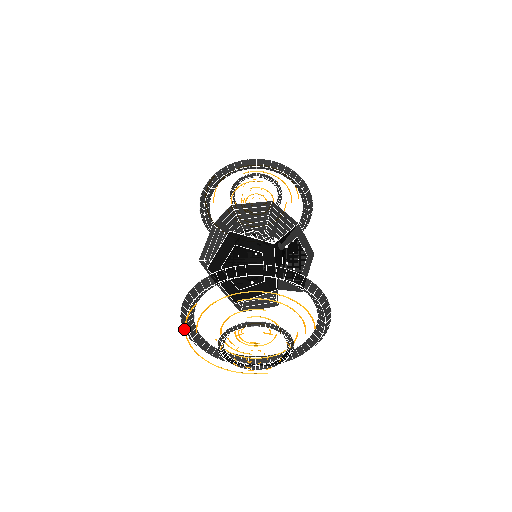
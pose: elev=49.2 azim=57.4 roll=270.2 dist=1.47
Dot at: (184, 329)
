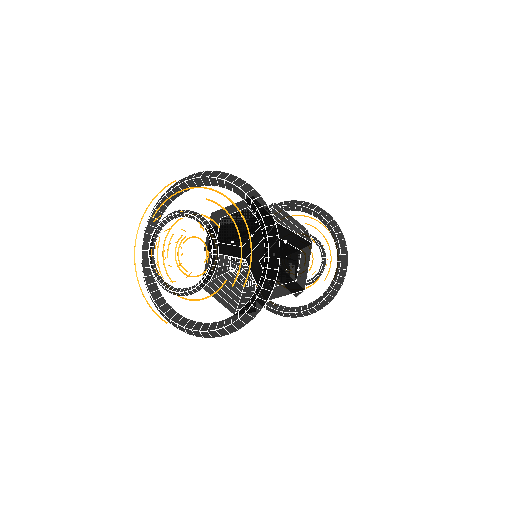
Dot at: occluded
